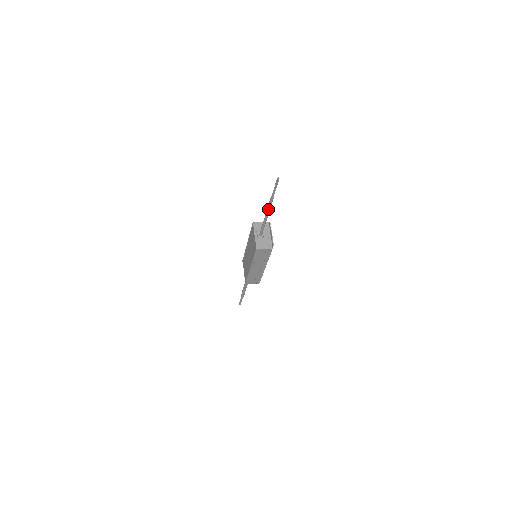
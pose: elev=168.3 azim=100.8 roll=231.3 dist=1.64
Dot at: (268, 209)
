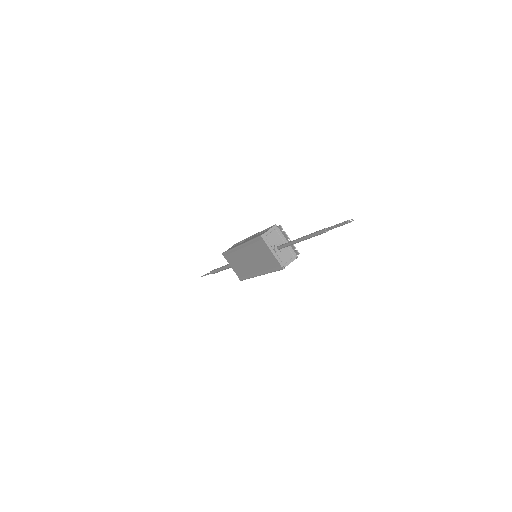
Dot at: (311, 237)
